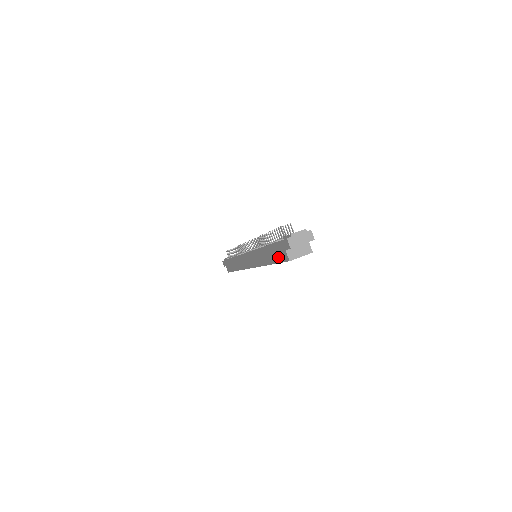
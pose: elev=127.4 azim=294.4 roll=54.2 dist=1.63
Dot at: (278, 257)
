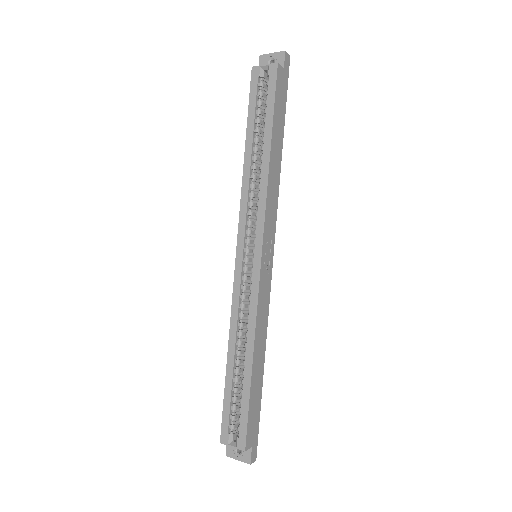
Dot at: occluded
